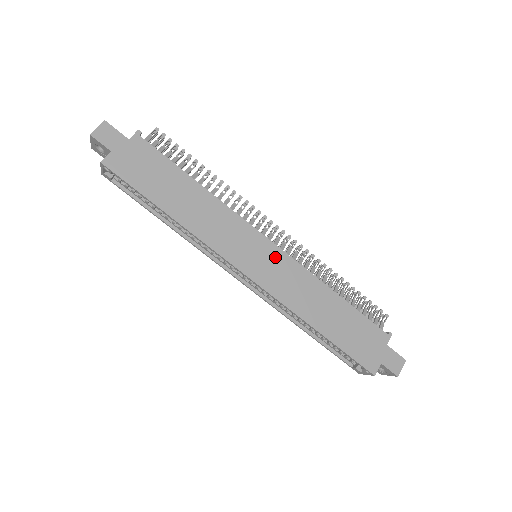
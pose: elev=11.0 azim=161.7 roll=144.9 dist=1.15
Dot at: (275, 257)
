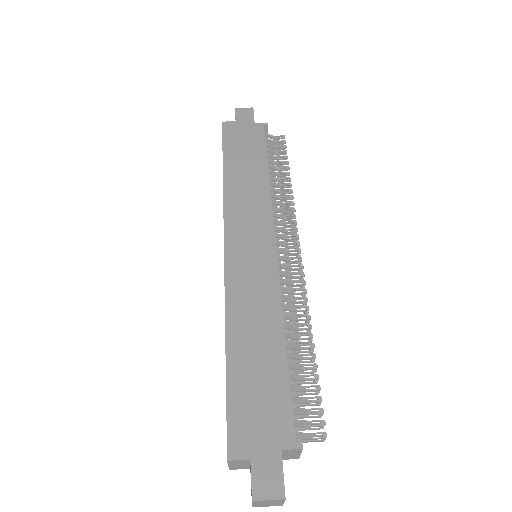
Dot at: (264, 259)
